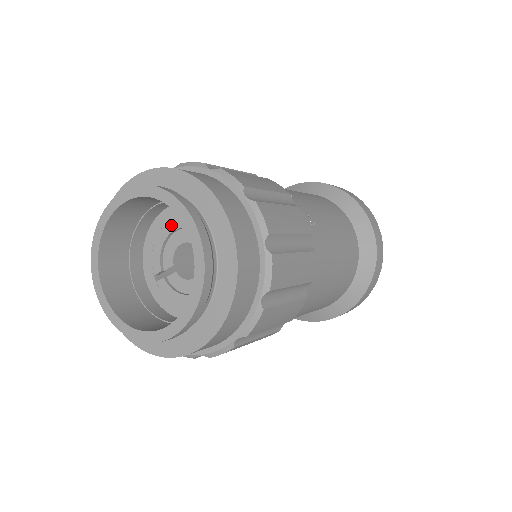
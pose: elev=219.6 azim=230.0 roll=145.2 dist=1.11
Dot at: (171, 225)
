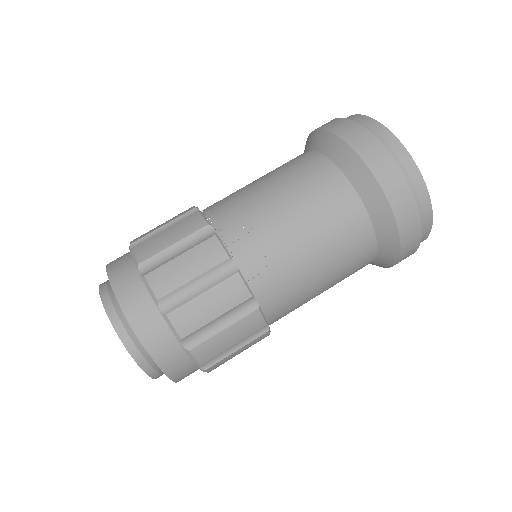
Dot at: occluded
